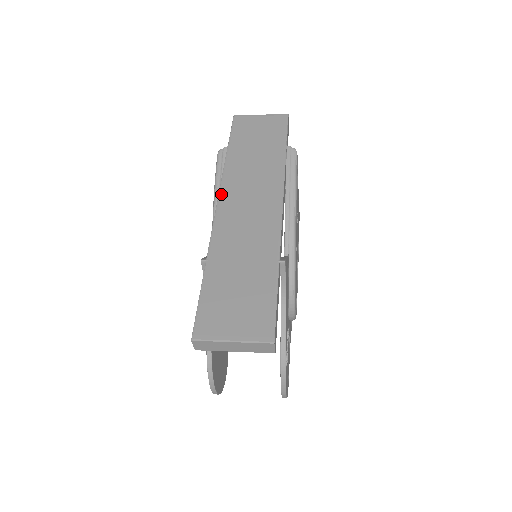
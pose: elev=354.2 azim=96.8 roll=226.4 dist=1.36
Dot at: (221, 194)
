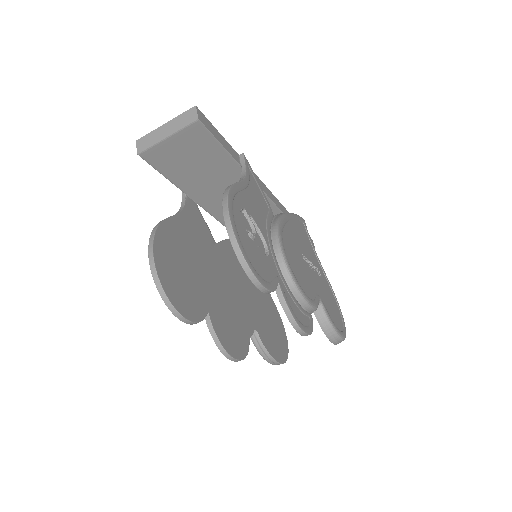
Dot at: occluded
